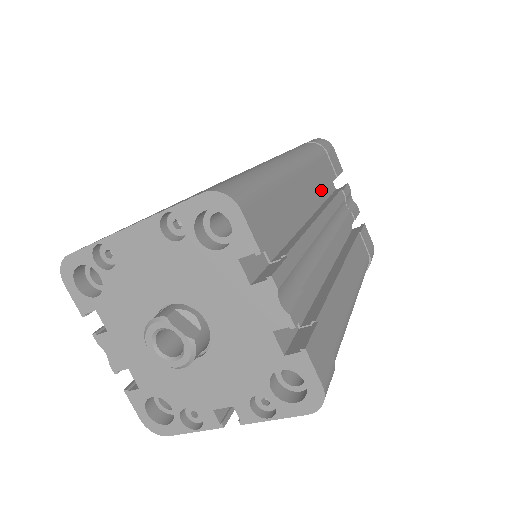
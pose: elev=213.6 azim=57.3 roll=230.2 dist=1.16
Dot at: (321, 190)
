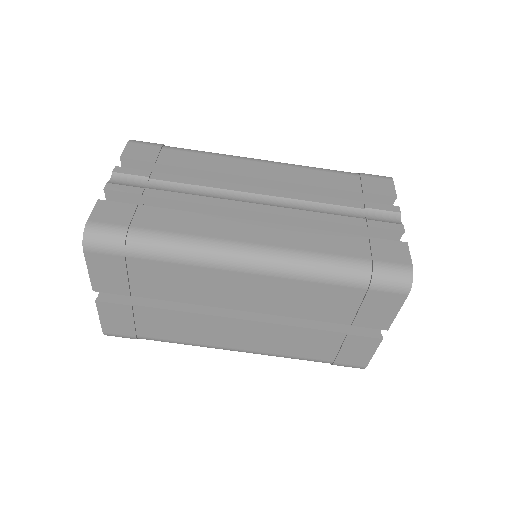
Dot at: (291, 182)
